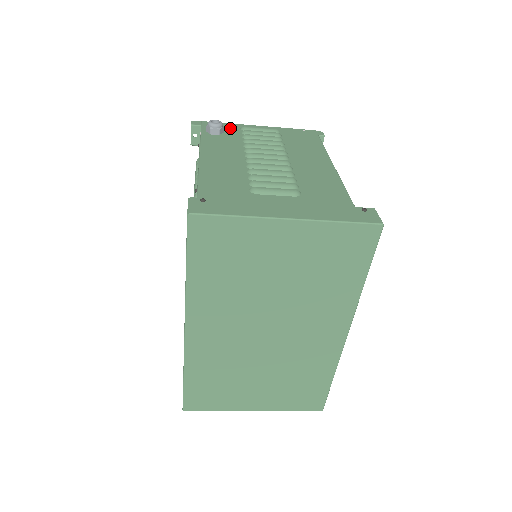
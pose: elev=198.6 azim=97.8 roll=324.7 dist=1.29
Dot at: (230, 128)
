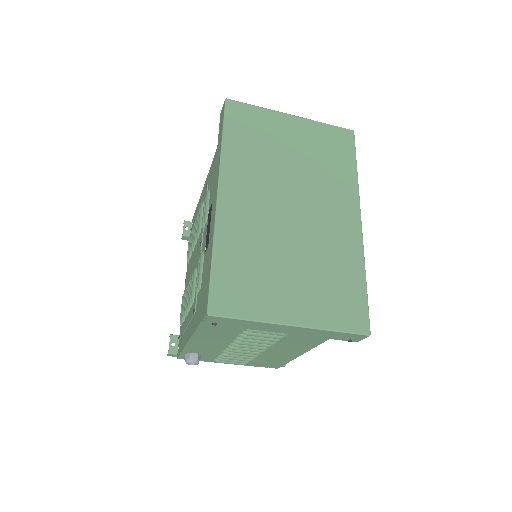
Dot at: occluded
